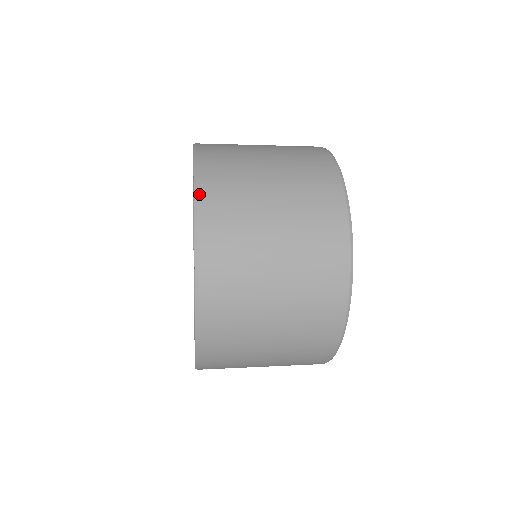
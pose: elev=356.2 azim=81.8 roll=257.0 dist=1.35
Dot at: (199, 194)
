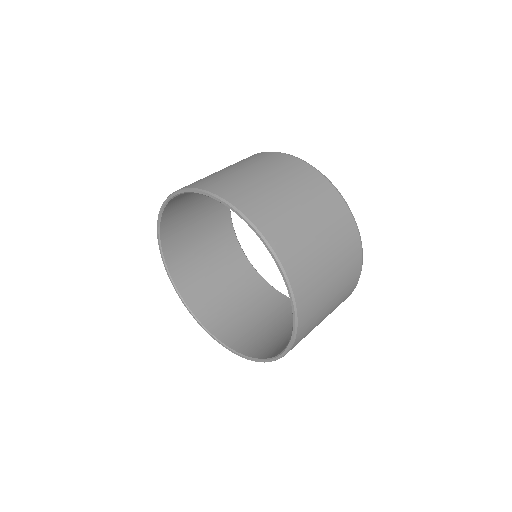
Dot at: (227, 199)
